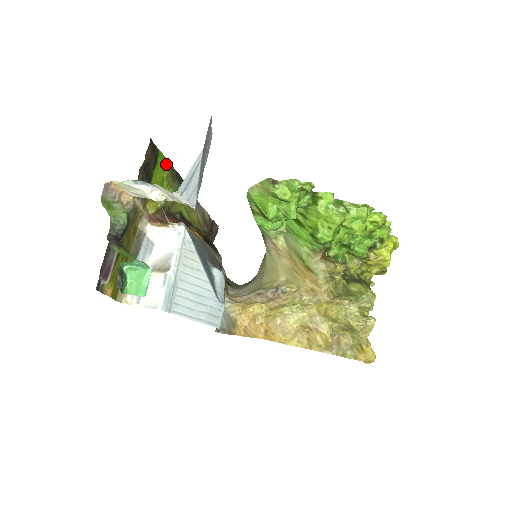
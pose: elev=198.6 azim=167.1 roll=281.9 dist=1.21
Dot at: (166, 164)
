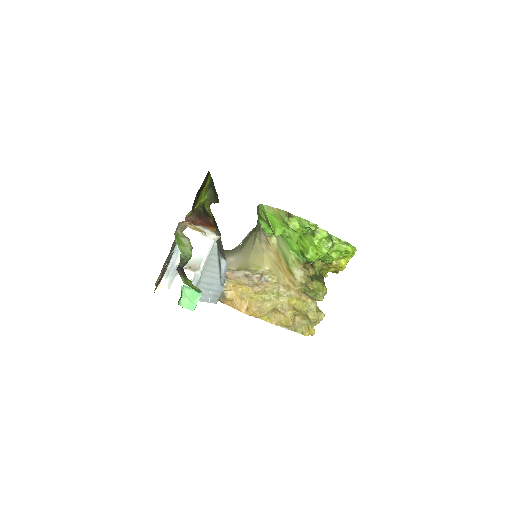
Dot at: (209, 179)
